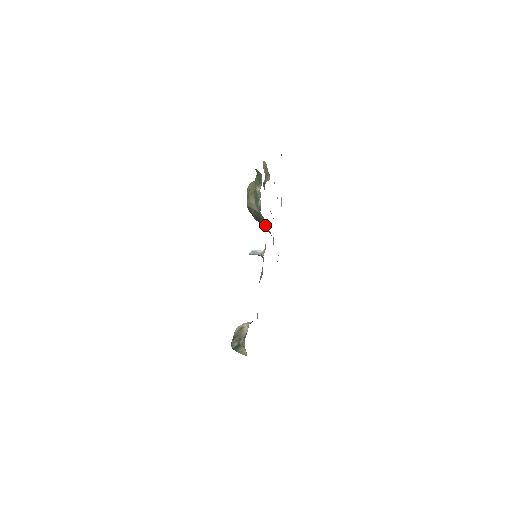
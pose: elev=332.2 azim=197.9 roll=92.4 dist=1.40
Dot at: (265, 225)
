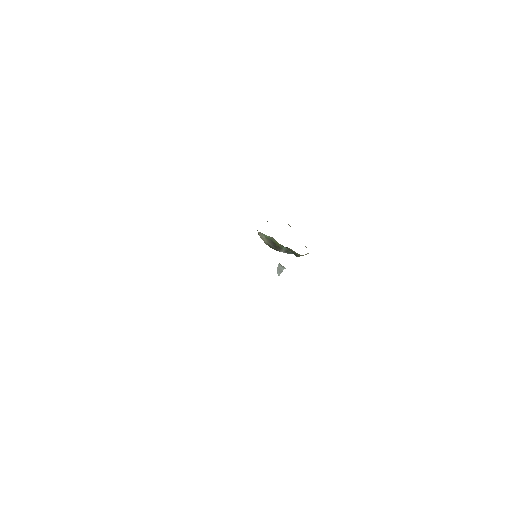
Dot at: (283, 246)
